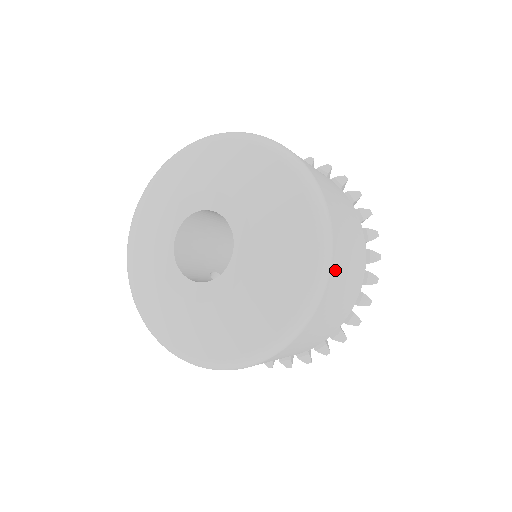
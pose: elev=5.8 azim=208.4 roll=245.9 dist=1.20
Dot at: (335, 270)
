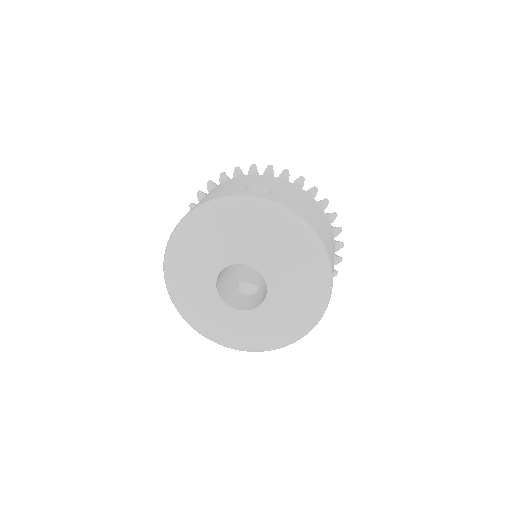
Dot at: occluded
